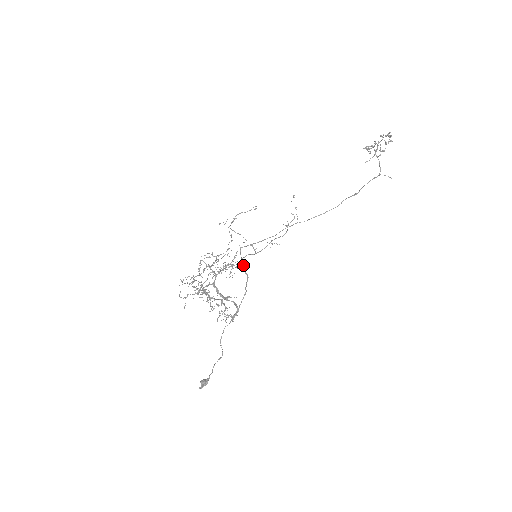
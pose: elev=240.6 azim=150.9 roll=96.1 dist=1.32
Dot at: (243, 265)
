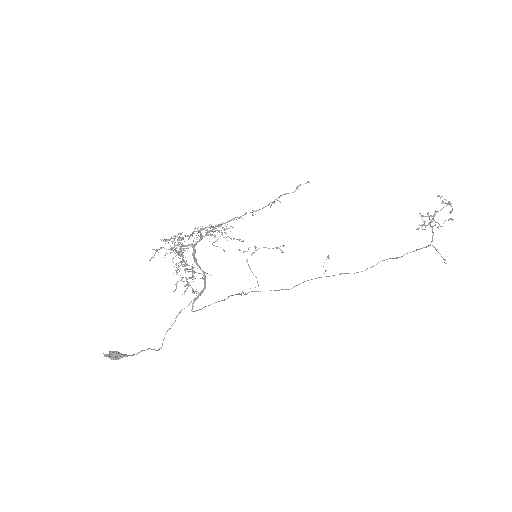
Dot at: (241, 294)
